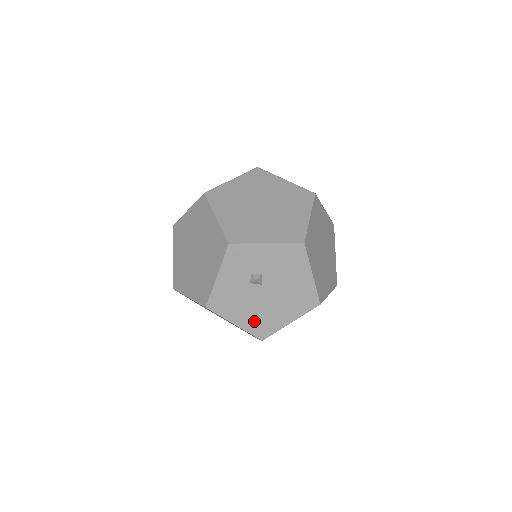
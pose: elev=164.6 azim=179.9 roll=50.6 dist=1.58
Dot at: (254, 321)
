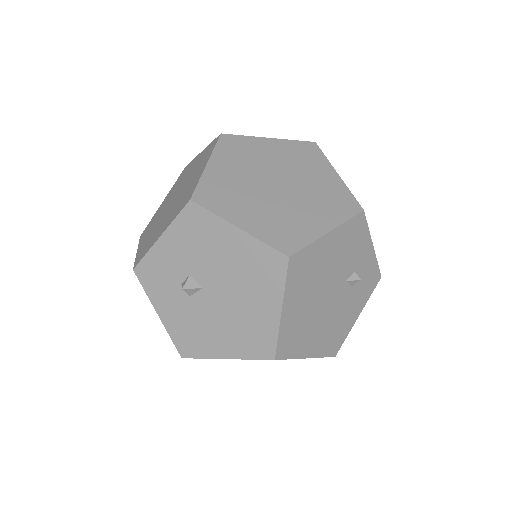
Dot at: (240, 340)
